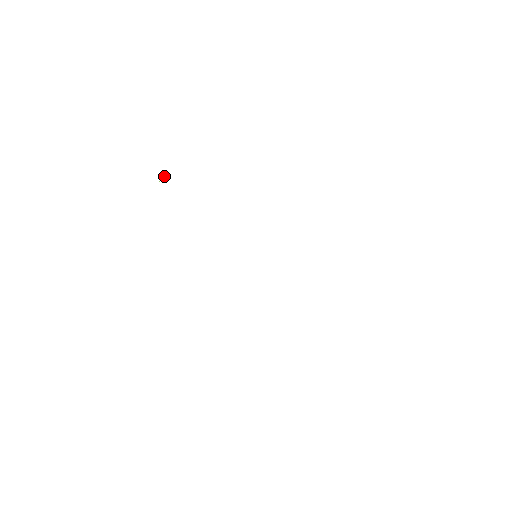
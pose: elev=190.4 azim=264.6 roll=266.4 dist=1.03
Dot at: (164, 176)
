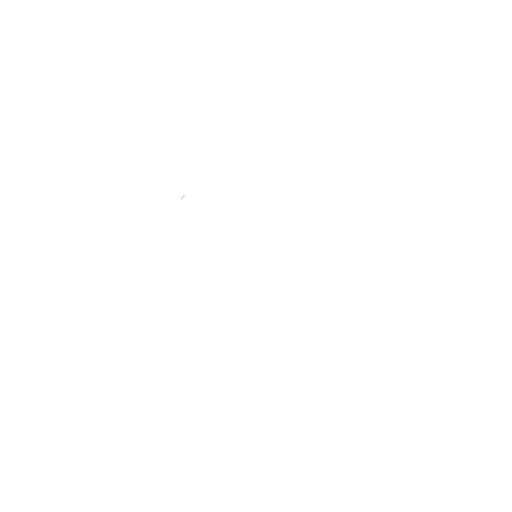
Dot at: (184, 195)
